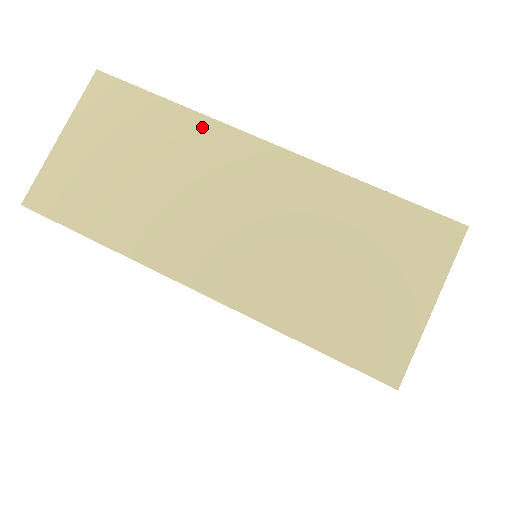
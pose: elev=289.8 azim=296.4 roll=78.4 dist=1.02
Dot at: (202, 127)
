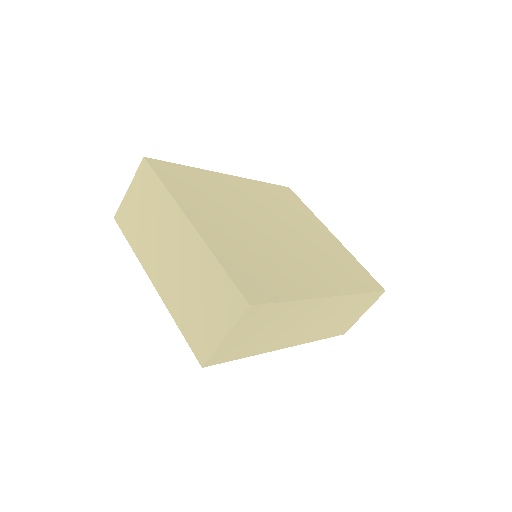
Dot at: (170, 203)
